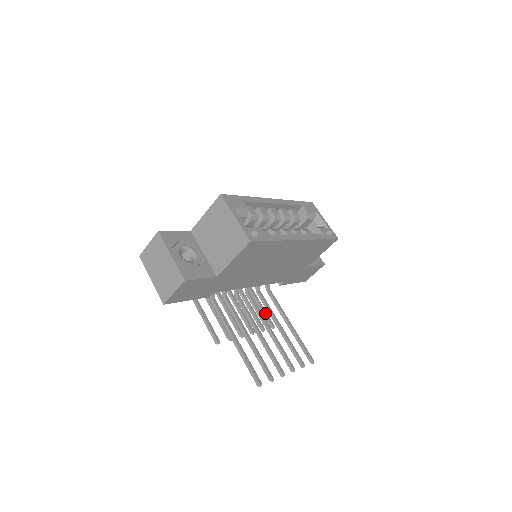
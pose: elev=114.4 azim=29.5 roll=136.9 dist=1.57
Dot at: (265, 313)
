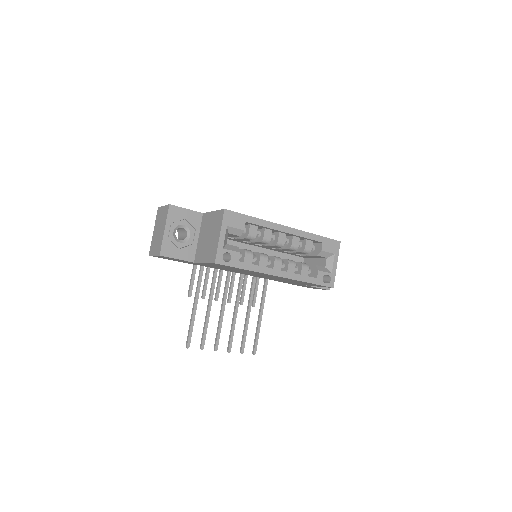
Dot at: (255, 292)
